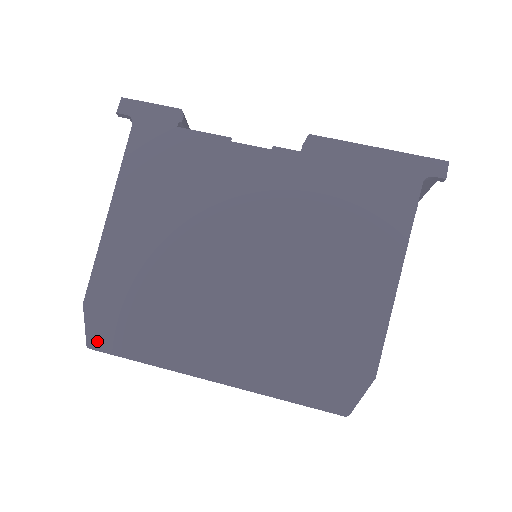
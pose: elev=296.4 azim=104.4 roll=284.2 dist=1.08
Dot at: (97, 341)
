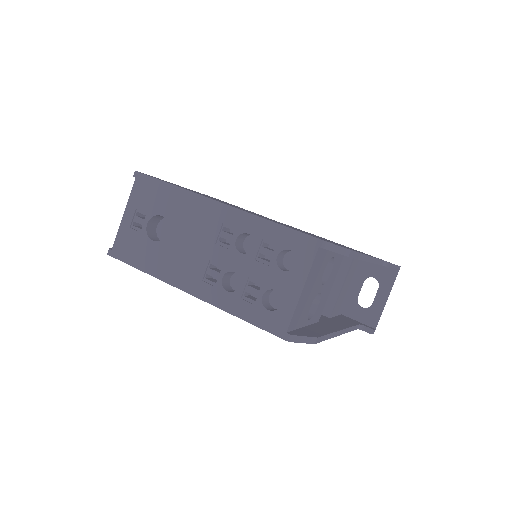
Dot at: occluded
